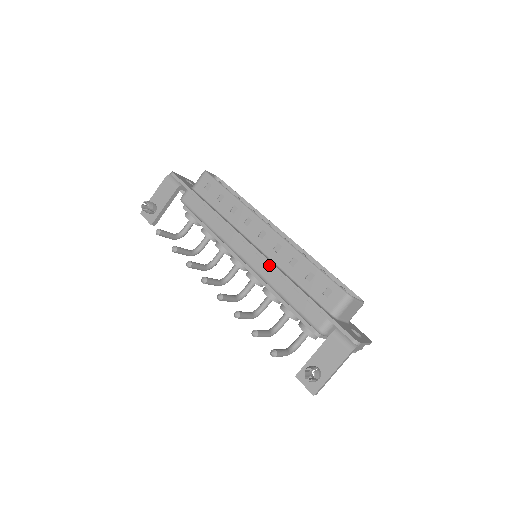
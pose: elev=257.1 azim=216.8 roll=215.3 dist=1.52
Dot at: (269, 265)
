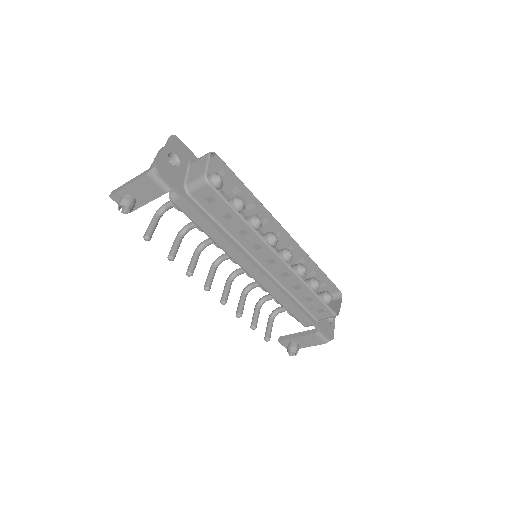
Dot at: (274, 285)
